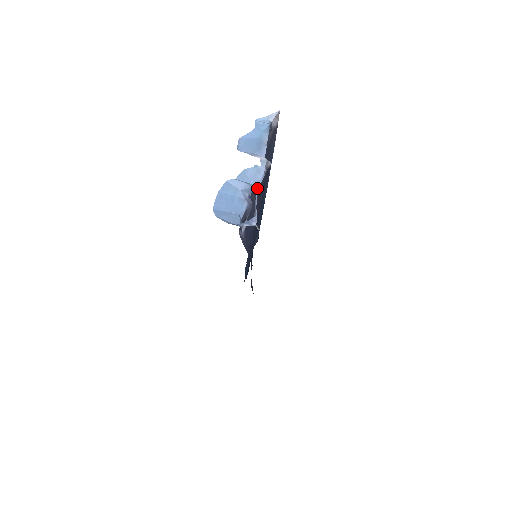
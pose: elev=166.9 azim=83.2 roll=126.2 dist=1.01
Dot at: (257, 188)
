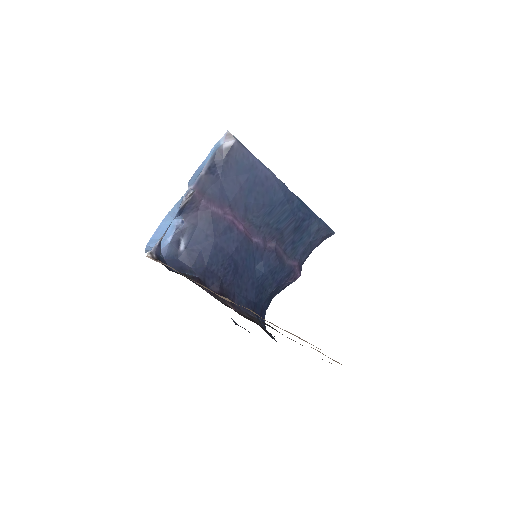
Dot at: (175, 217)
